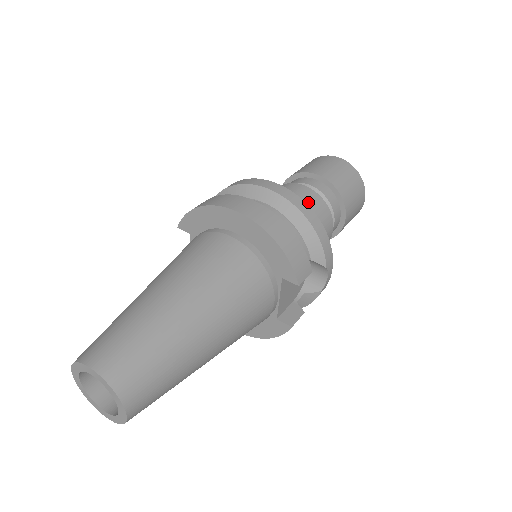
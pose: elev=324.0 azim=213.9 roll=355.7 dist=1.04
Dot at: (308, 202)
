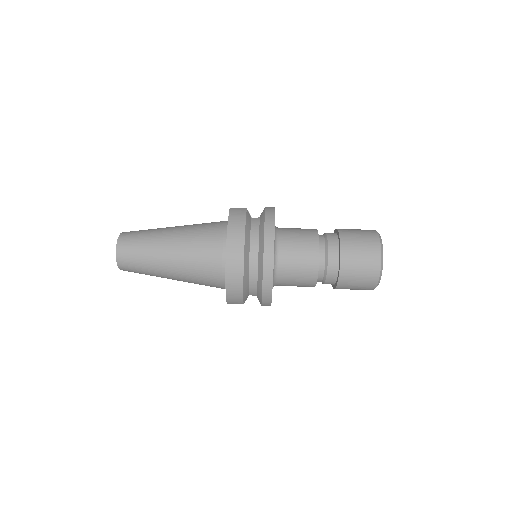
Dot at: (302, 272)
